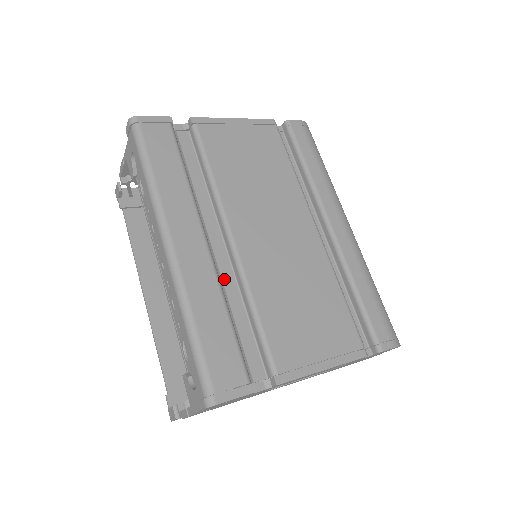
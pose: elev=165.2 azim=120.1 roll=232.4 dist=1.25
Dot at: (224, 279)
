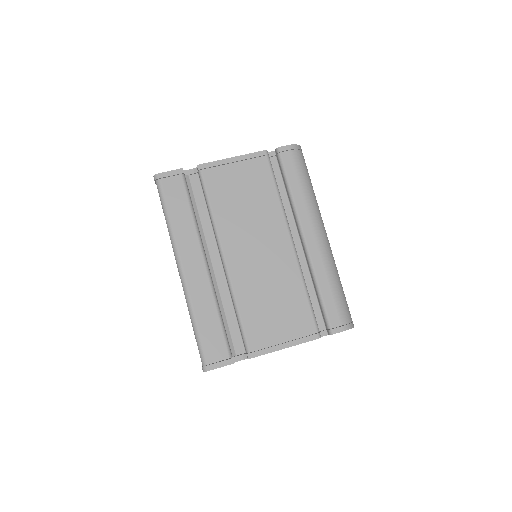
Dot at: (220, 288)
